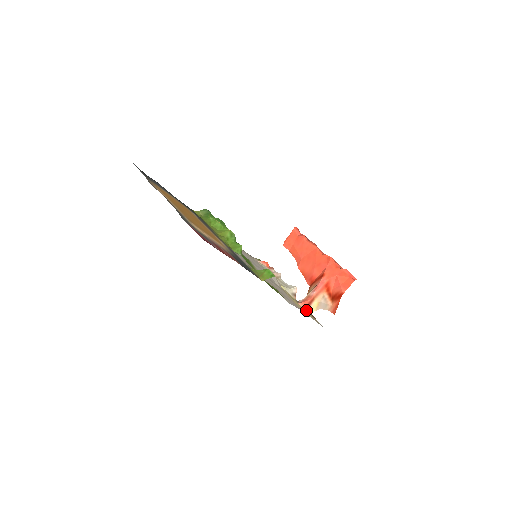
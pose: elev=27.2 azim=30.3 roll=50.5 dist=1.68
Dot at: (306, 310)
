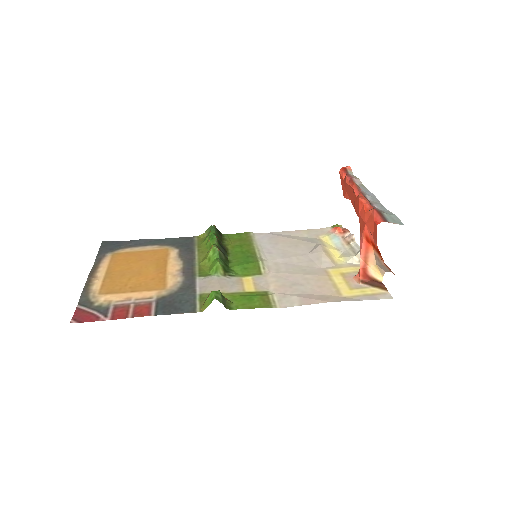
Dot at: (364, 283)
